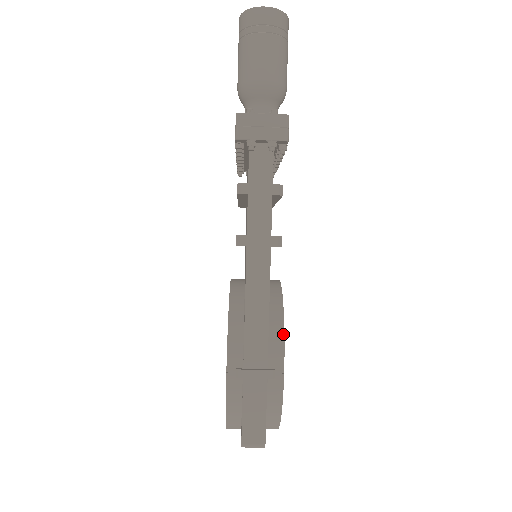
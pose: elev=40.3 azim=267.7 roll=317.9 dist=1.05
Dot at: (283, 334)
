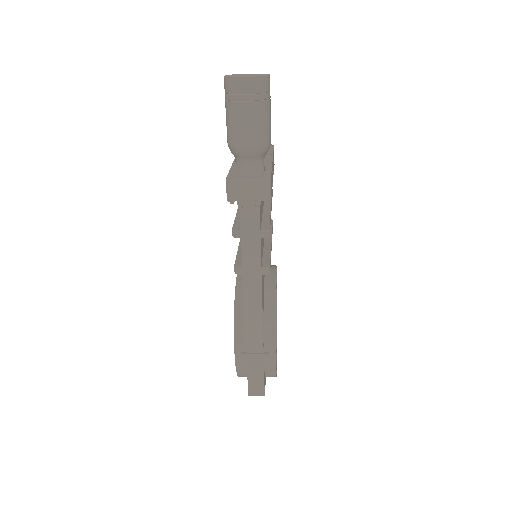
Dot at: (274, 329)
